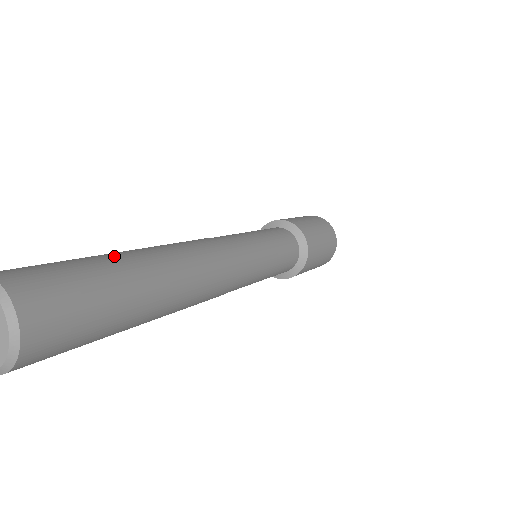
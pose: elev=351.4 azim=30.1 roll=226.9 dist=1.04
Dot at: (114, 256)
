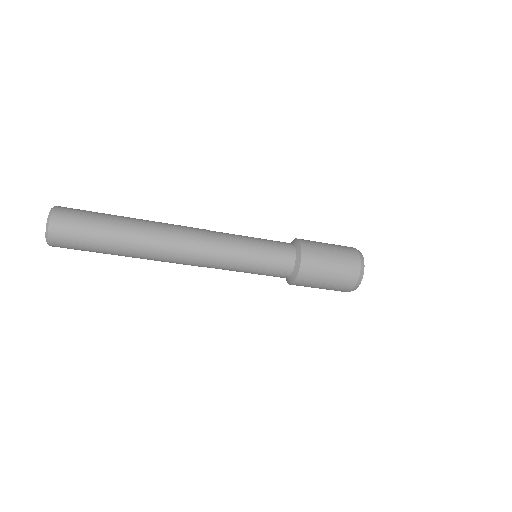
Dot at: occluded
